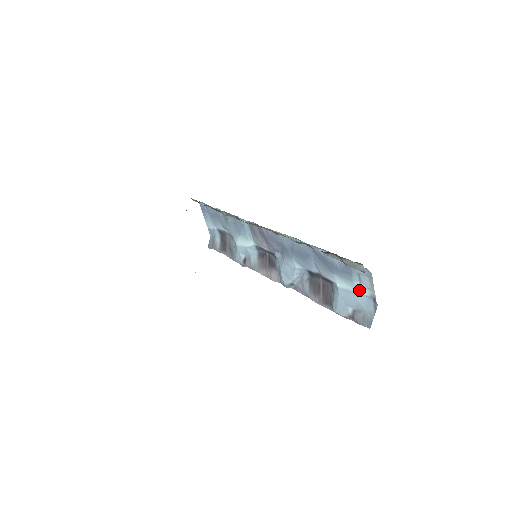
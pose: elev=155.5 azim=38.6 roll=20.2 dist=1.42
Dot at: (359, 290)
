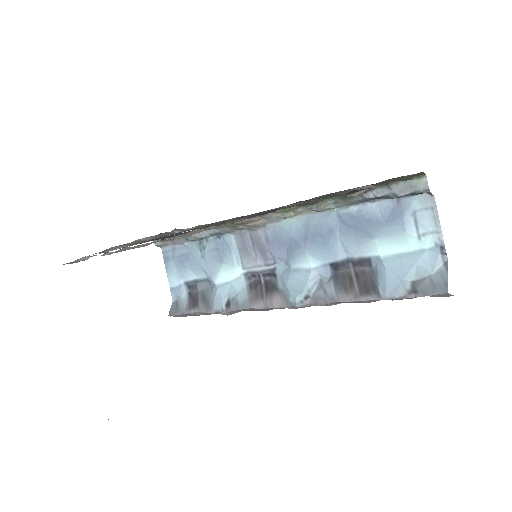
Dot at: (416, 243)
